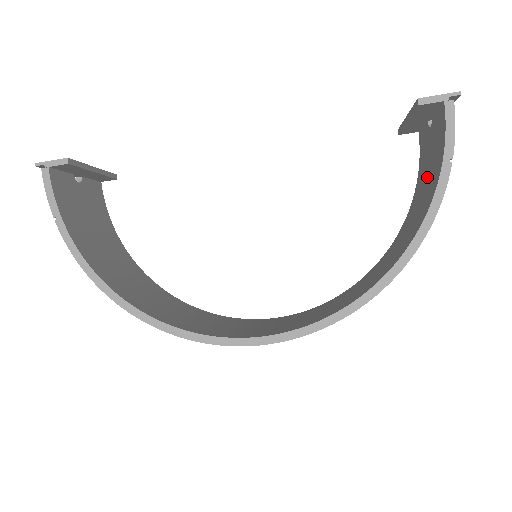
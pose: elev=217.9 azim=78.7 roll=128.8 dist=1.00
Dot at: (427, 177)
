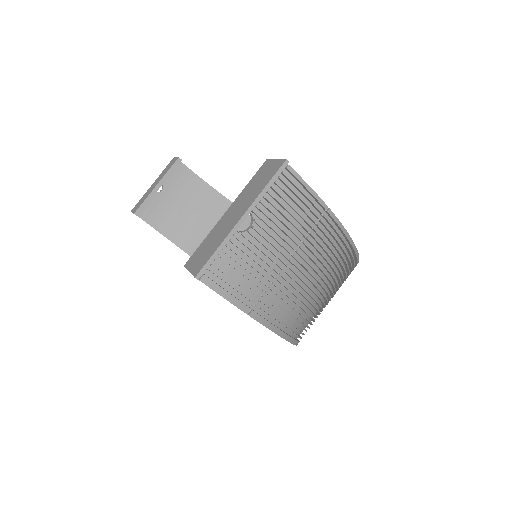
Dot at: (286, 262)
